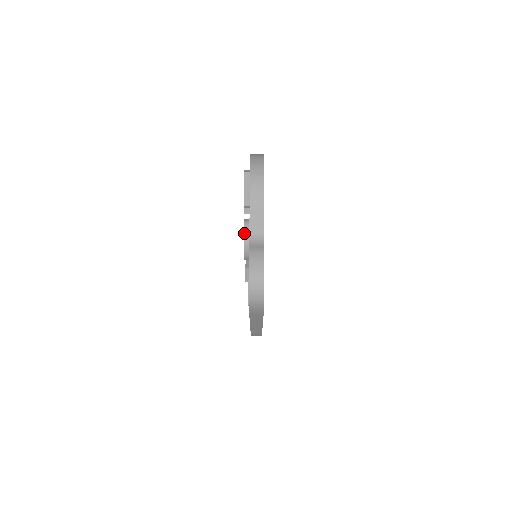
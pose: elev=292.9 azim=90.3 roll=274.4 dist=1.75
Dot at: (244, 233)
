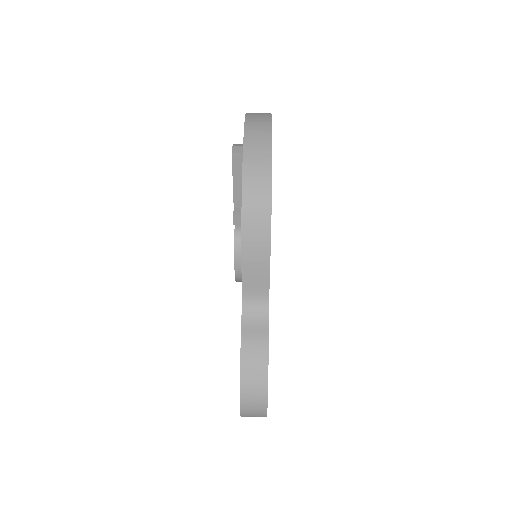
Dot at: (235, 252)
